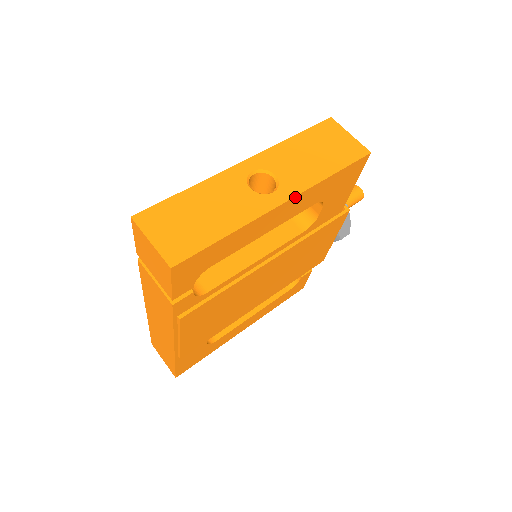
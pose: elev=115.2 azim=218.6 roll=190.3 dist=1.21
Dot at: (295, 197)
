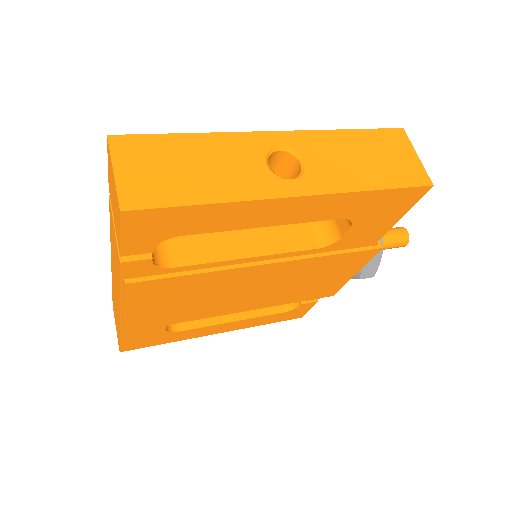
Dot at: (316, 196)
